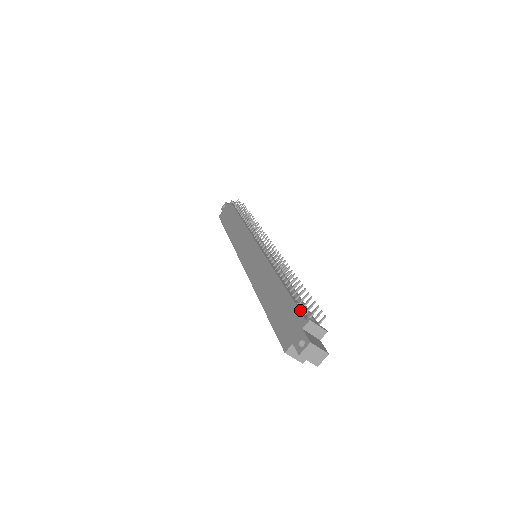
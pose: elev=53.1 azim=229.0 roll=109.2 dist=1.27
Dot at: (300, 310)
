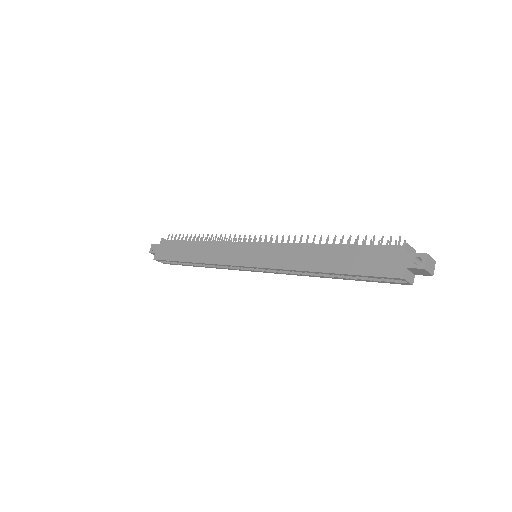
Dot at: (384, 245)
